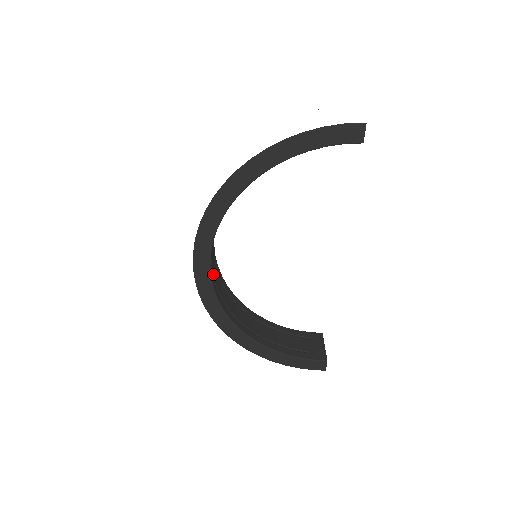
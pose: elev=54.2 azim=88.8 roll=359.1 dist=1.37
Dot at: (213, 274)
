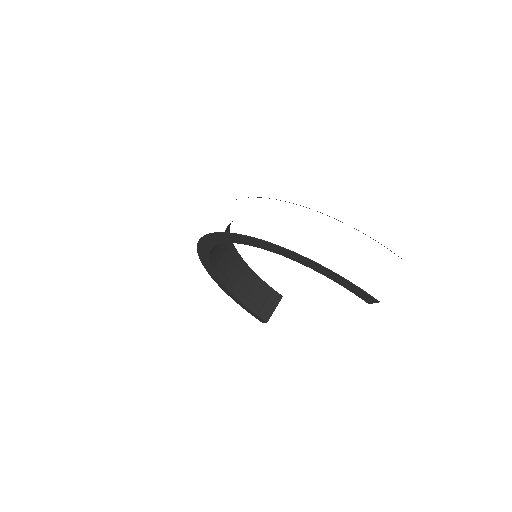
Dot at: occluded
